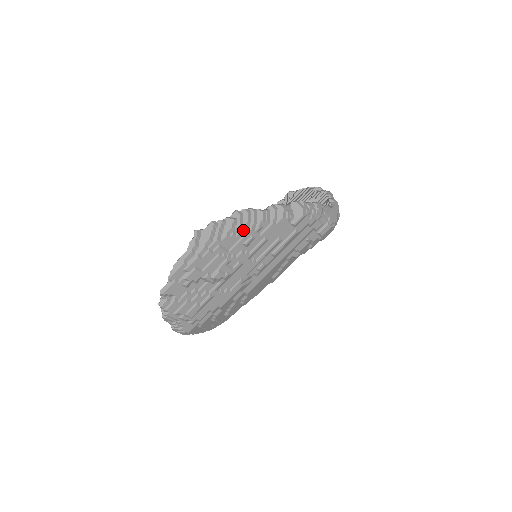
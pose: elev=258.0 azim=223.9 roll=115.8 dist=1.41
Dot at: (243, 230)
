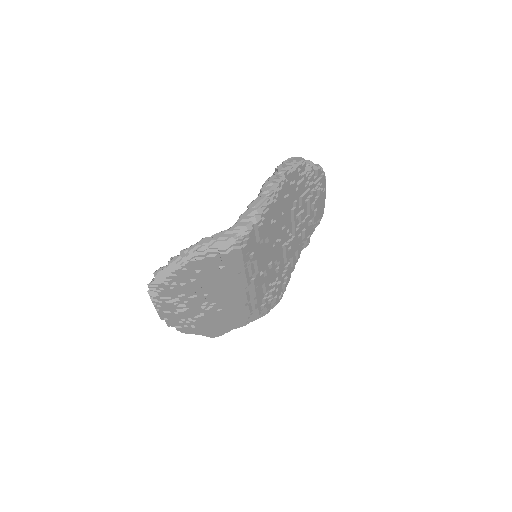
Dot at: (163, 286)
